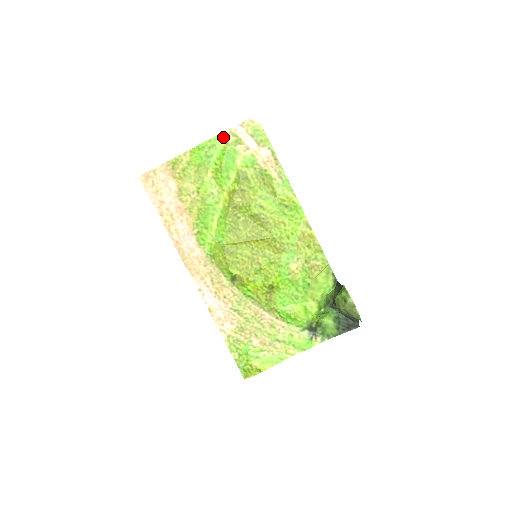
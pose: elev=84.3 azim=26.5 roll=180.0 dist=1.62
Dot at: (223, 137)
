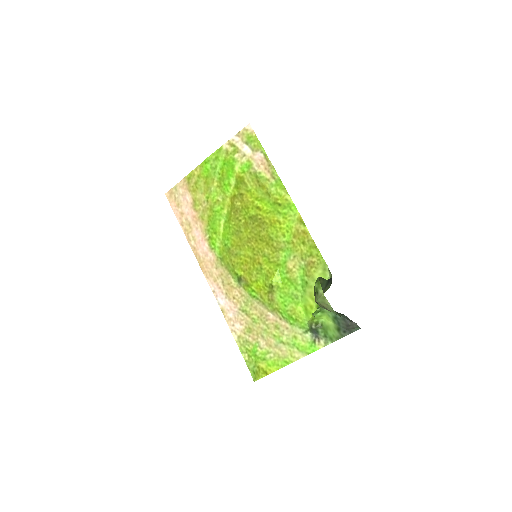
Dot at: (224, 149)
